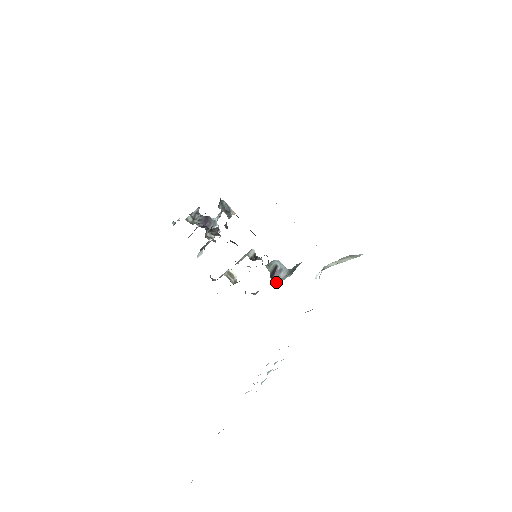
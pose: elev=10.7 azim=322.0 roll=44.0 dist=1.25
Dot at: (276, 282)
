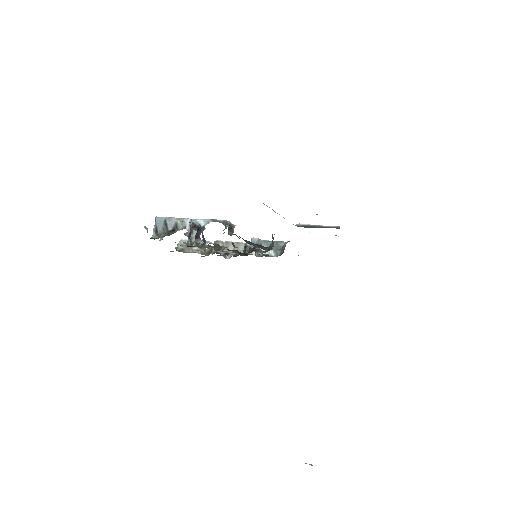
Dot at: occluded
